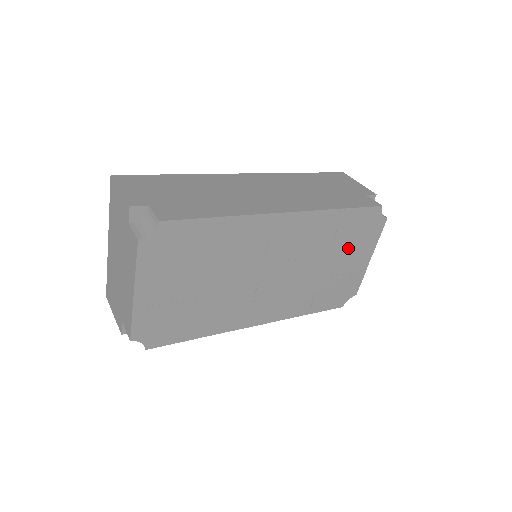
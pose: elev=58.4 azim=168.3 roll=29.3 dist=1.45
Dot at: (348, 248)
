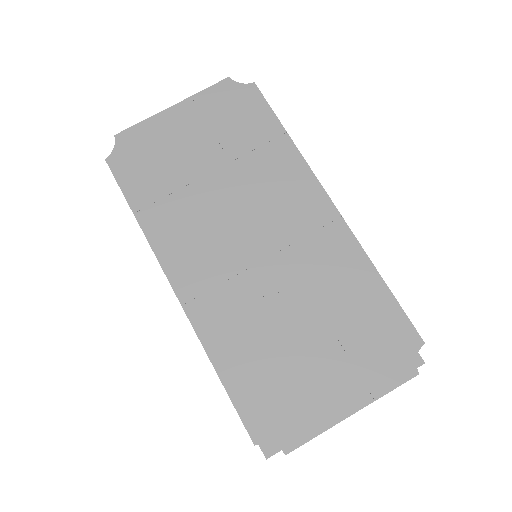
Dot at: (343, 344)
